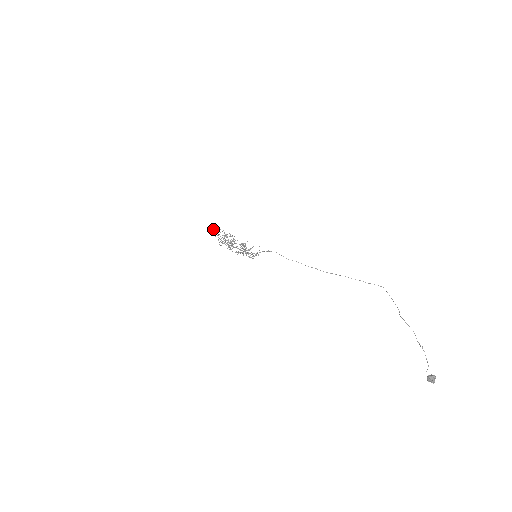
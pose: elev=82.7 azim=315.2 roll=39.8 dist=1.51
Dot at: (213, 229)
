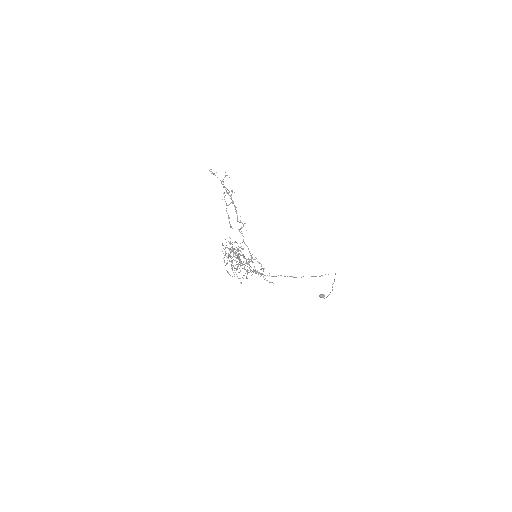
Dot at: (228, 254)
